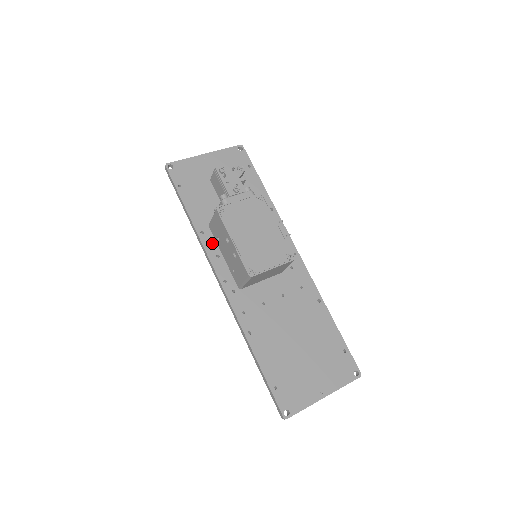
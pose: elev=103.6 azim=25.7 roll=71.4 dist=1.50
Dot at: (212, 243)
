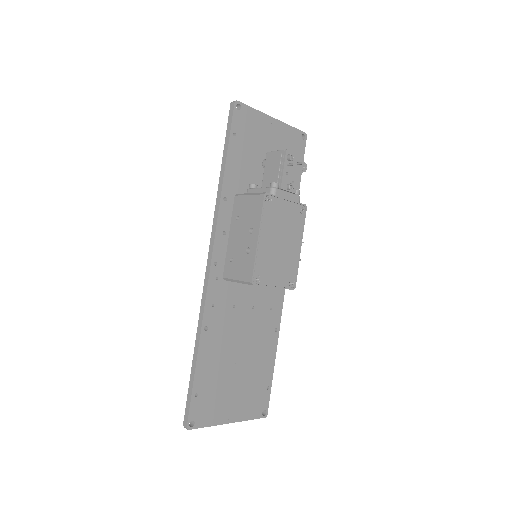
Dot at: (227, 216)
